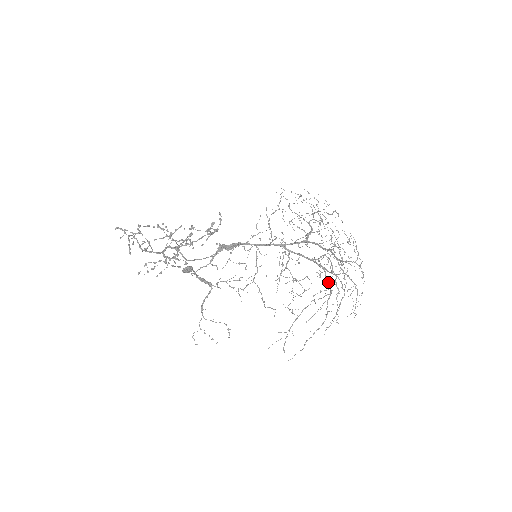
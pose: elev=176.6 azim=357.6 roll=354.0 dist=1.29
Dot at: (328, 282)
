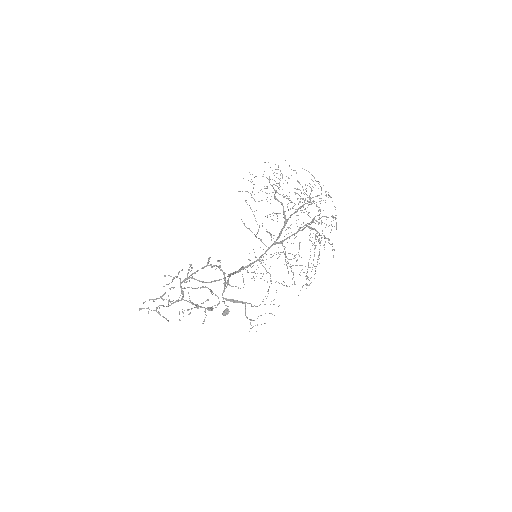
Dot at: (313, 229)
